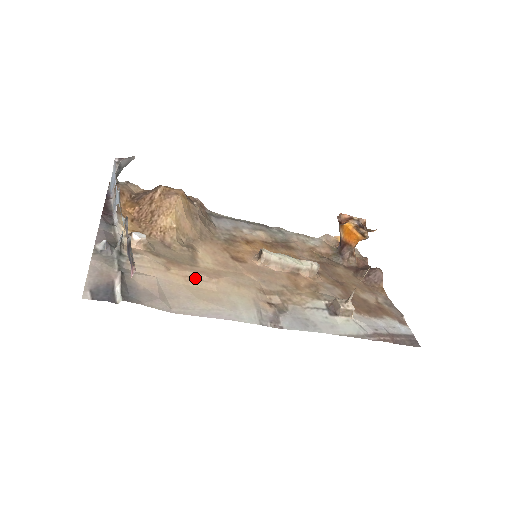
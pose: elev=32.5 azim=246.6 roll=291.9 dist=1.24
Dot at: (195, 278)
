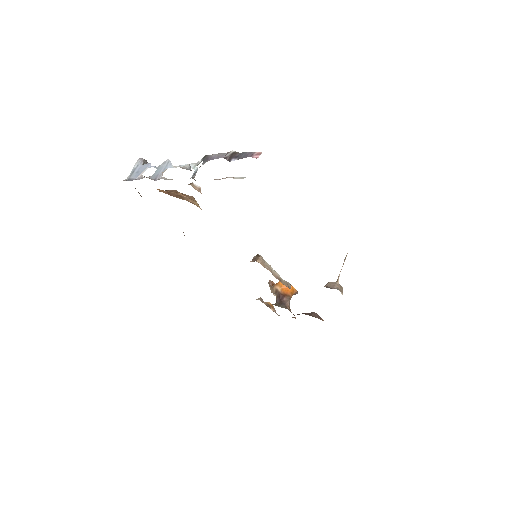
Dot at: occluded
